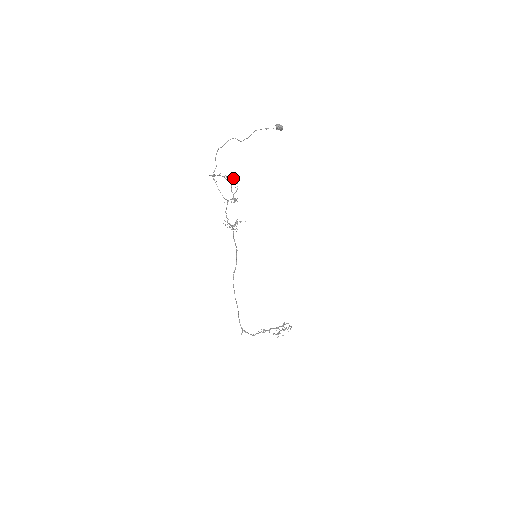
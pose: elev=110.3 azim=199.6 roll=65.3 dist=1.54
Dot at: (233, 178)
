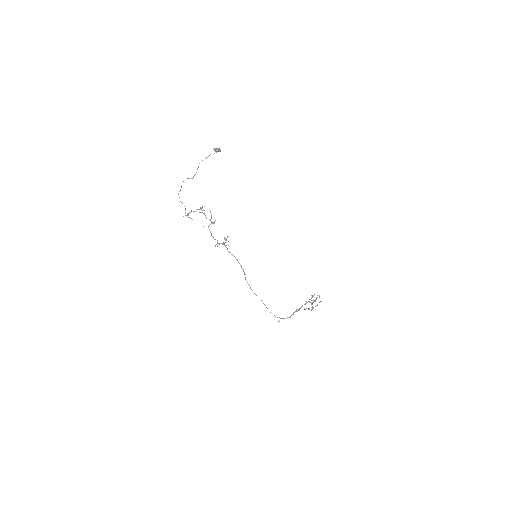
Dot at: (202, 208)
